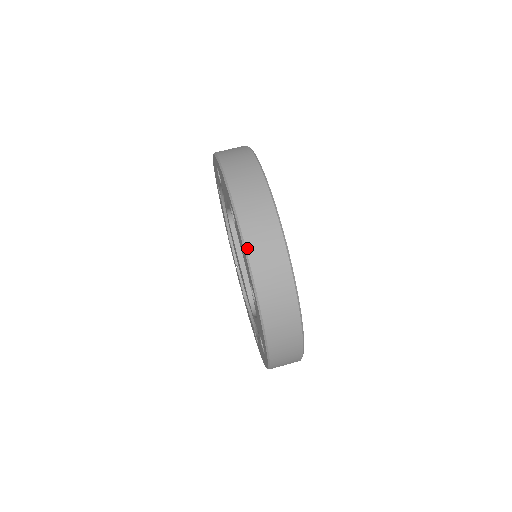
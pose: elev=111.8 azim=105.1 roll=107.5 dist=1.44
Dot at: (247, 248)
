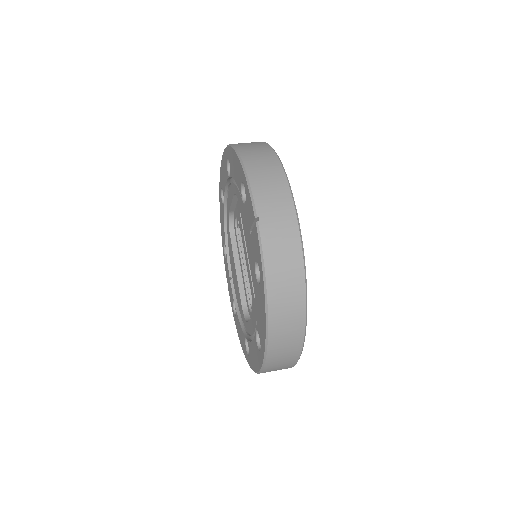
Dot at: (258, 217)
